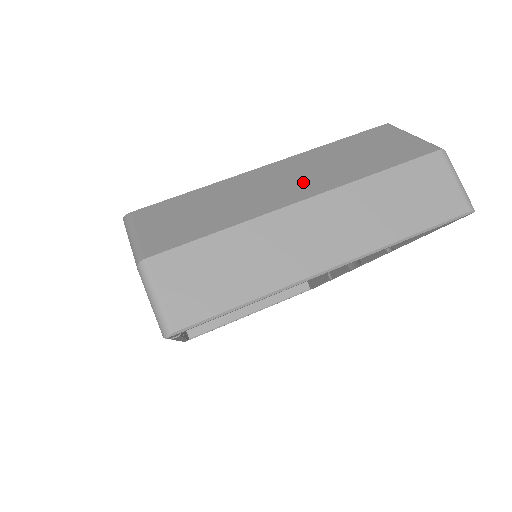
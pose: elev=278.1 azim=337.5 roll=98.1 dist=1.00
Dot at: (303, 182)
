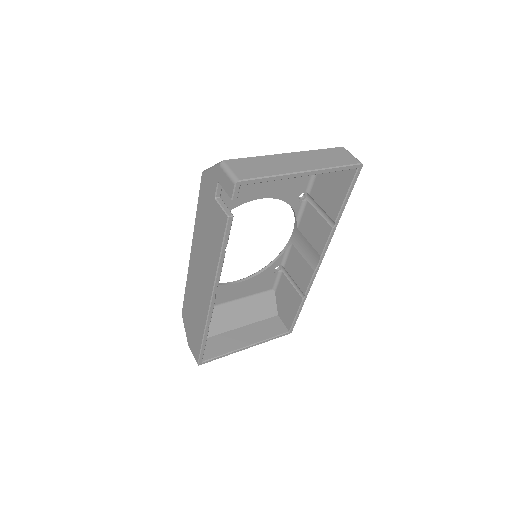
Dot at: occluded
